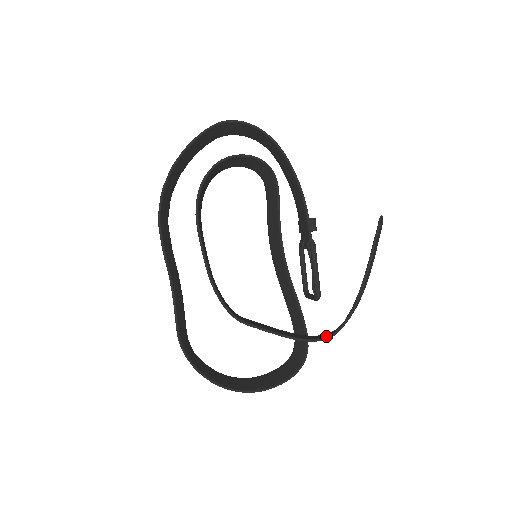
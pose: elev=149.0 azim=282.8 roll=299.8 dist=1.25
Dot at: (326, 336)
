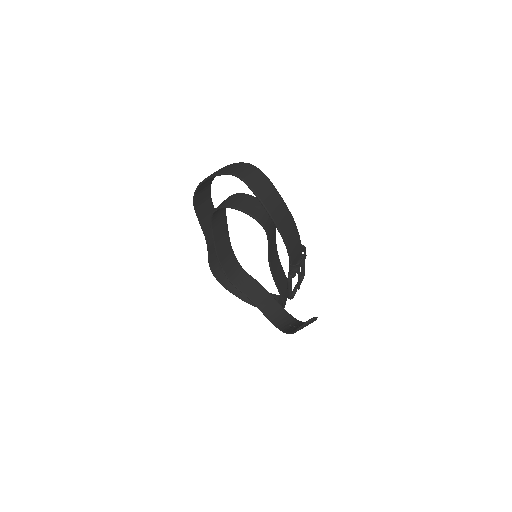
Dot at: (277, 326)
